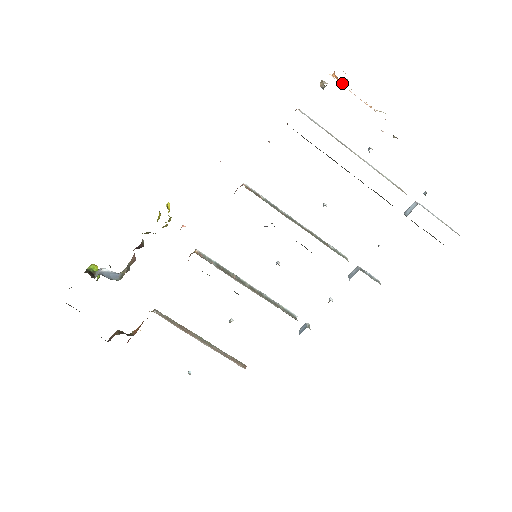
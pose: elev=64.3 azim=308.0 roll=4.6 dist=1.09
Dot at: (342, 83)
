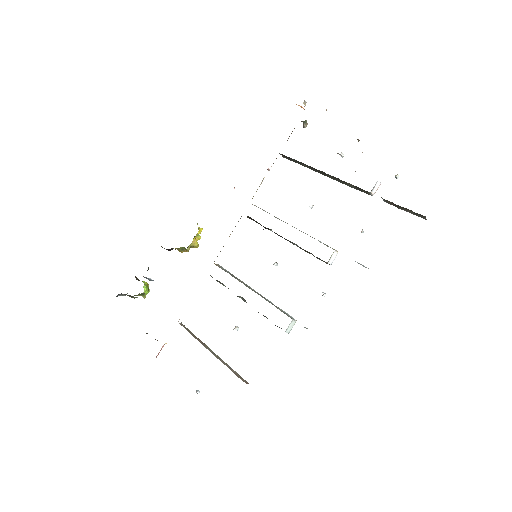
Dot at: occluded
